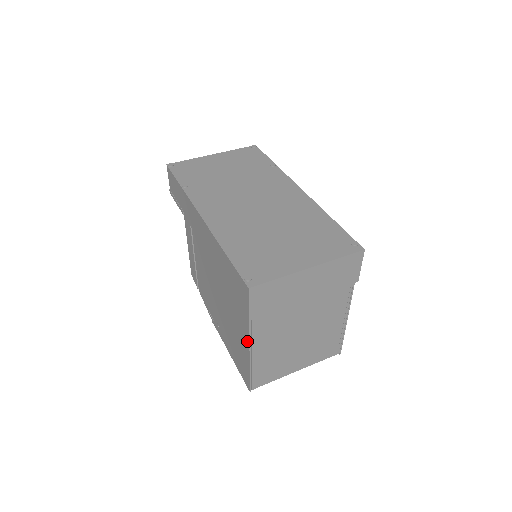
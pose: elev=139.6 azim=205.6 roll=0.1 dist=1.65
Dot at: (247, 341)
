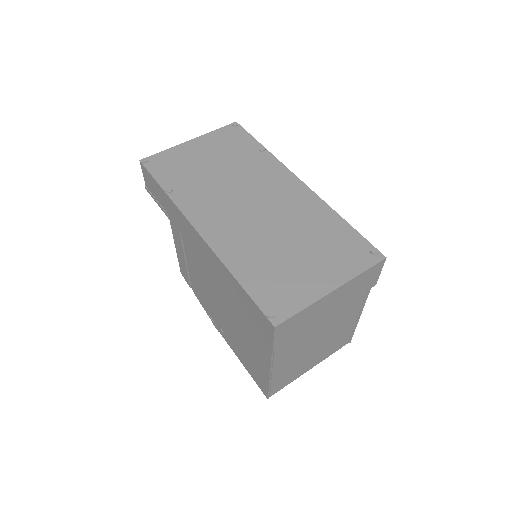
Dot at: (267, 363)
